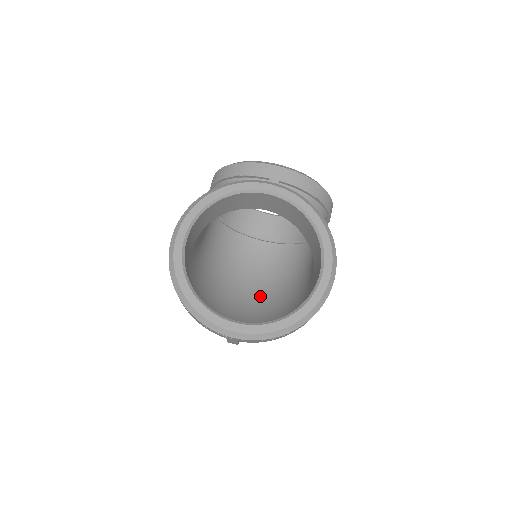
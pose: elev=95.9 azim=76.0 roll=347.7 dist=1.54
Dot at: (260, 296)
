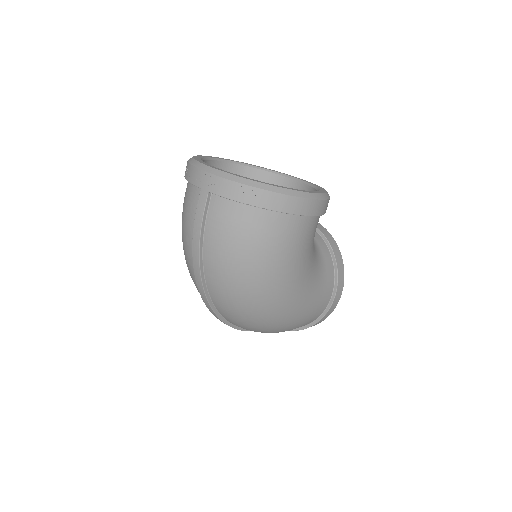
Dot at: occluded
